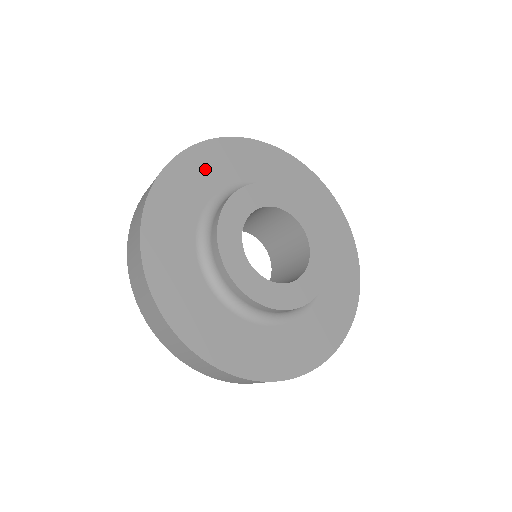
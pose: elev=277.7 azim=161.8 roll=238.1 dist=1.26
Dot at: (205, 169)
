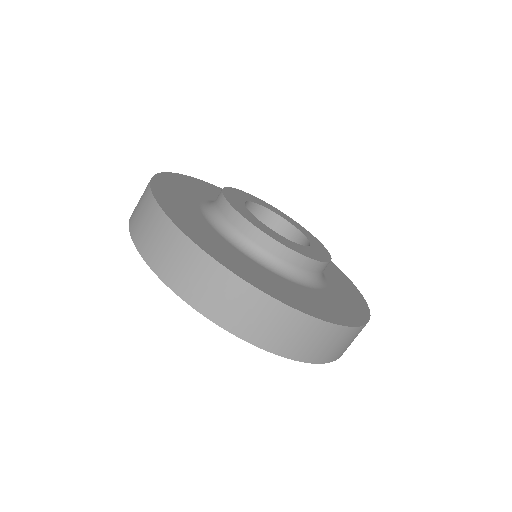
Dot at: (183, 187)
